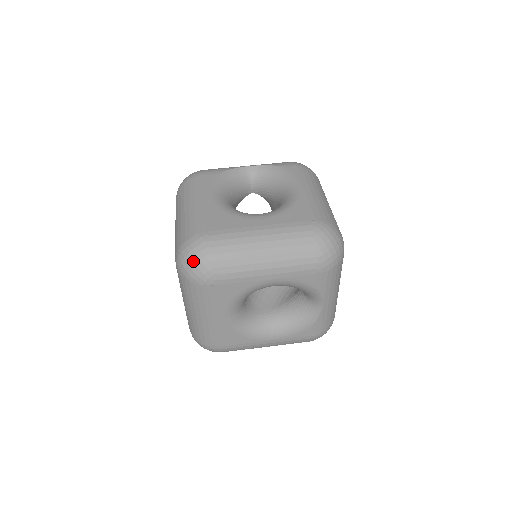
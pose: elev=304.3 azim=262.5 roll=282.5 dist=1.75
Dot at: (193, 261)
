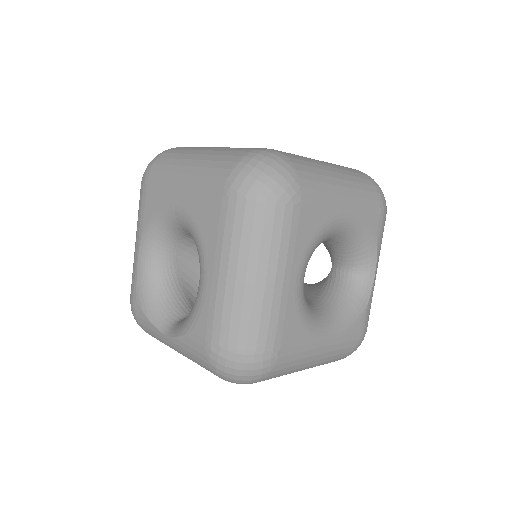
Dot at: (273, 168)
